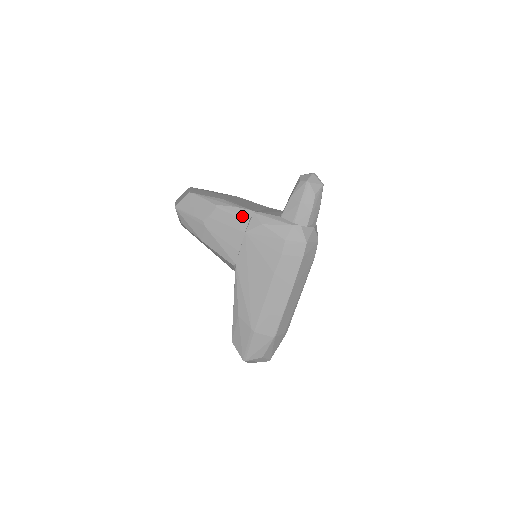
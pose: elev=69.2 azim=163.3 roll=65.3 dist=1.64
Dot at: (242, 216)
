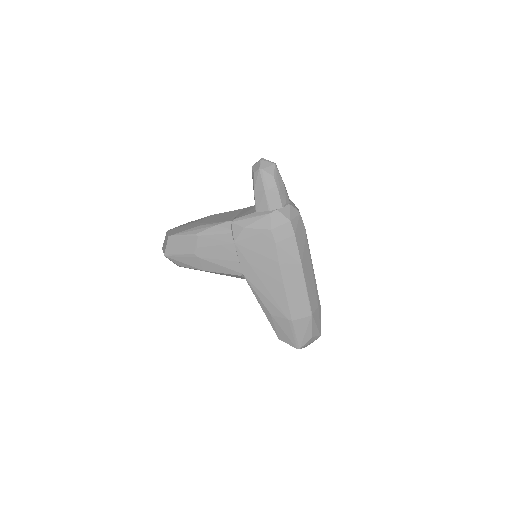
Dot at: (223, 231)
